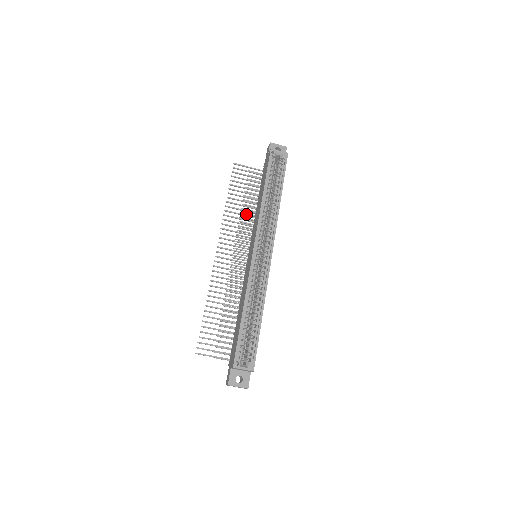
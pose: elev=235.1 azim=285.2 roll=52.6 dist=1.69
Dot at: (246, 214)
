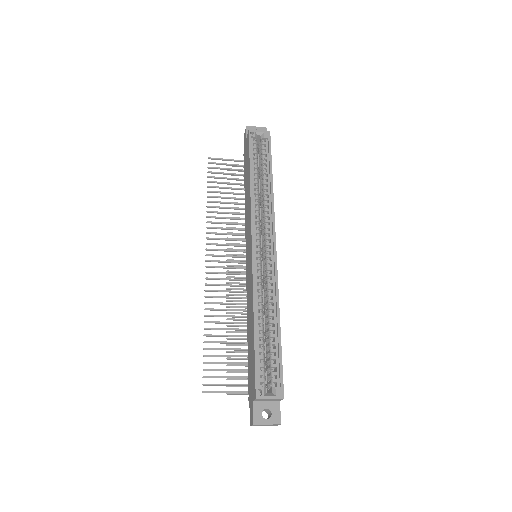
Dot at: occluded
